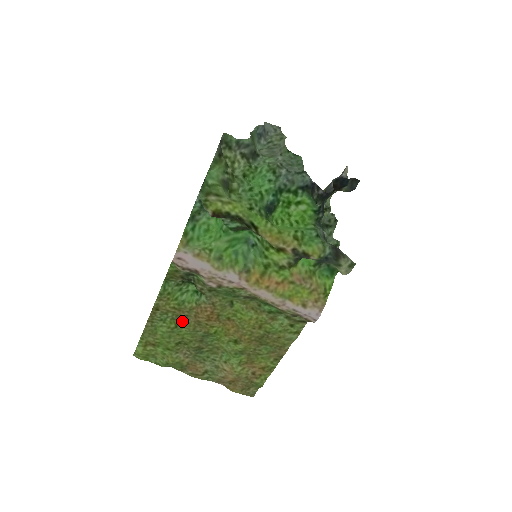
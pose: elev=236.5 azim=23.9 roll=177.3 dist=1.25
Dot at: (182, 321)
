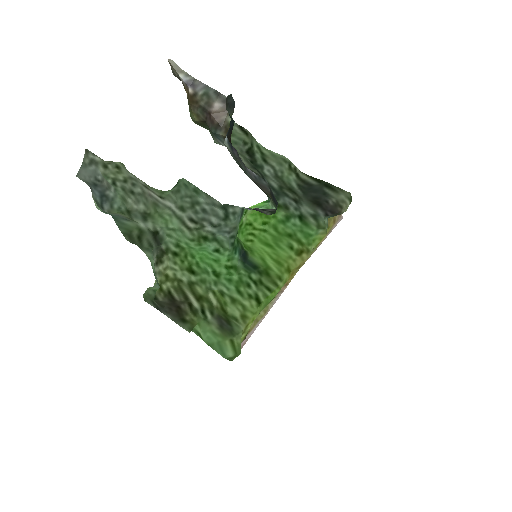
Dot at: occluded
